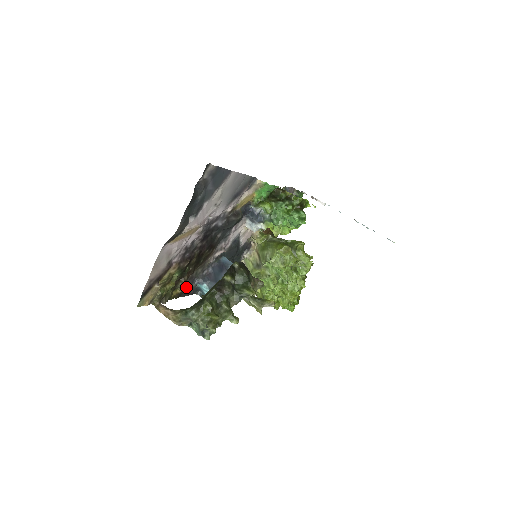
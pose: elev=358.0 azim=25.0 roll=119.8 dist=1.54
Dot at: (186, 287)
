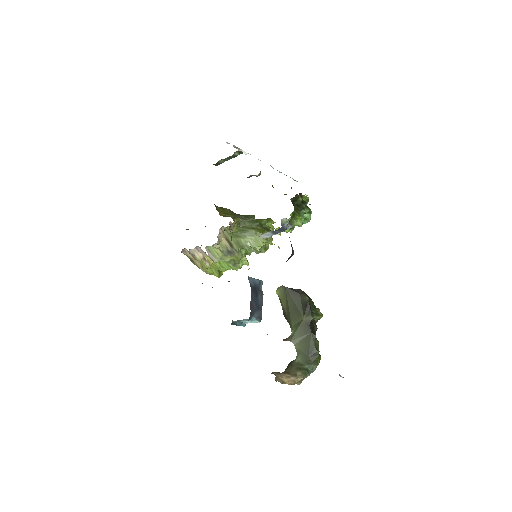
Dot at: occluded
